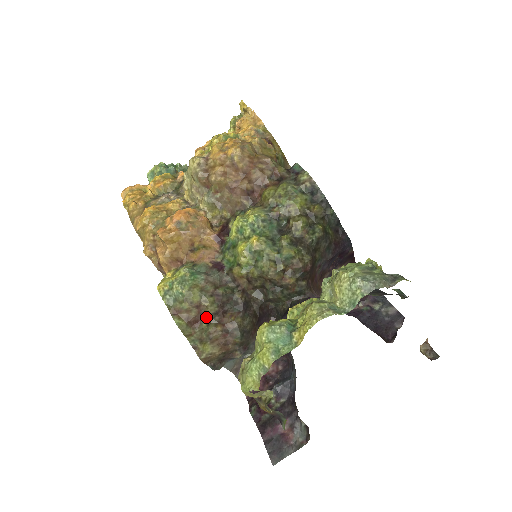
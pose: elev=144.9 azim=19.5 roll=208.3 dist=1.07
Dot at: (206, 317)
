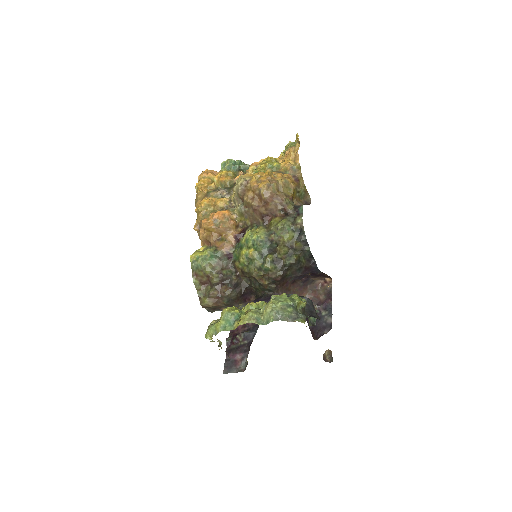
Dot at: (211, 283)
